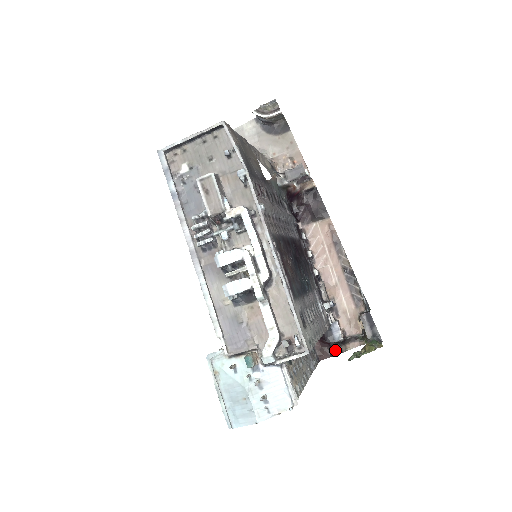
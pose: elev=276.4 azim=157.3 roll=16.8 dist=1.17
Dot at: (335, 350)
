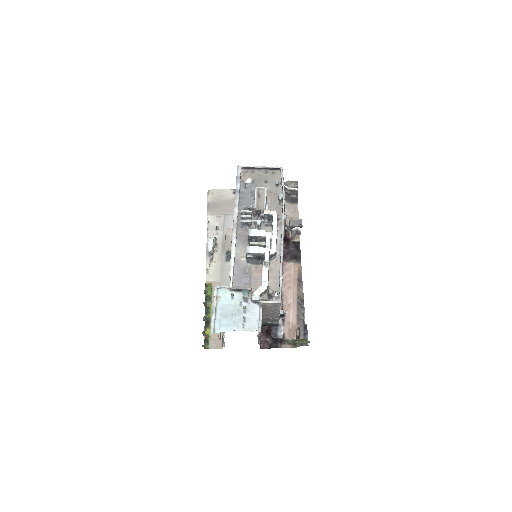
Dot at: (274, 345)
